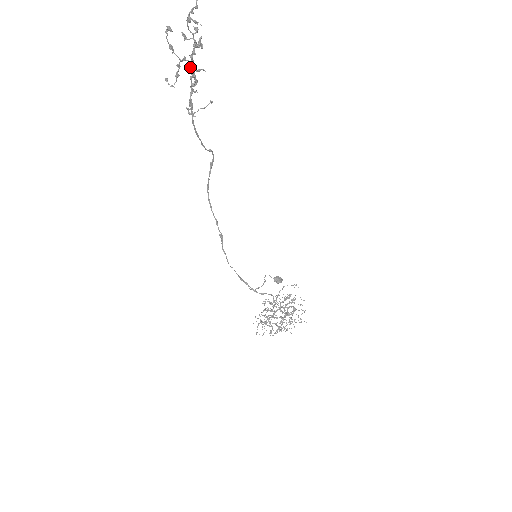
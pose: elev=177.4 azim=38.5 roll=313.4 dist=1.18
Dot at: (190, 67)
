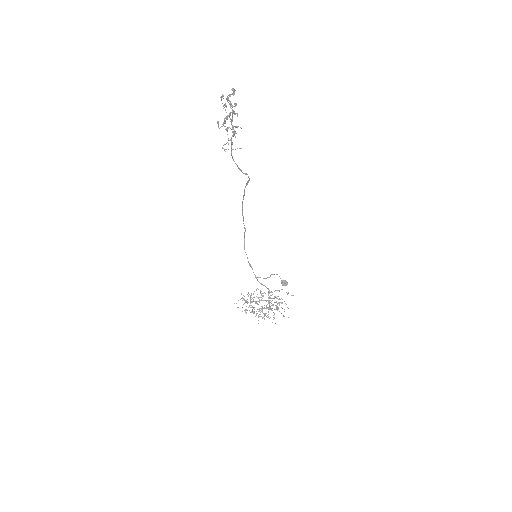
Dot at: occluded
